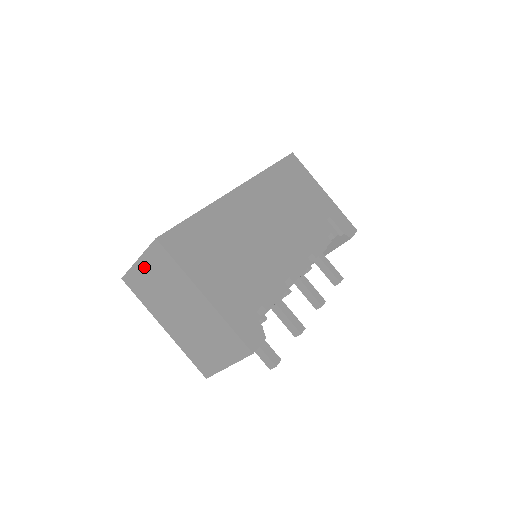
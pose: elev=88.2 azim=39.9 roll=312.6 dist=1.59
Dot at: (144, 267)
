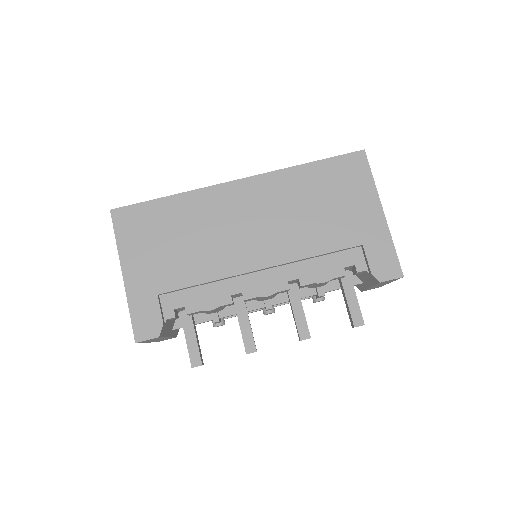
Dot at: occluded
